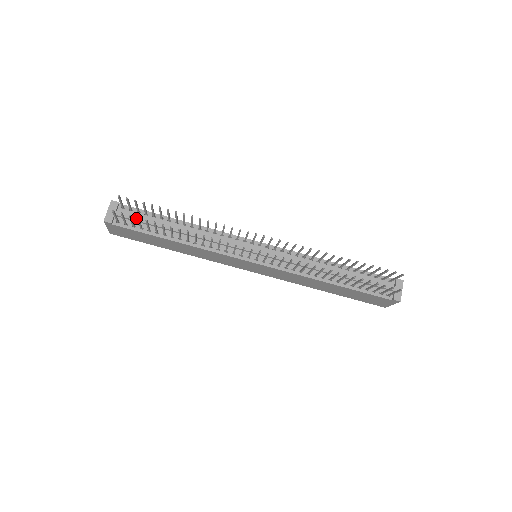
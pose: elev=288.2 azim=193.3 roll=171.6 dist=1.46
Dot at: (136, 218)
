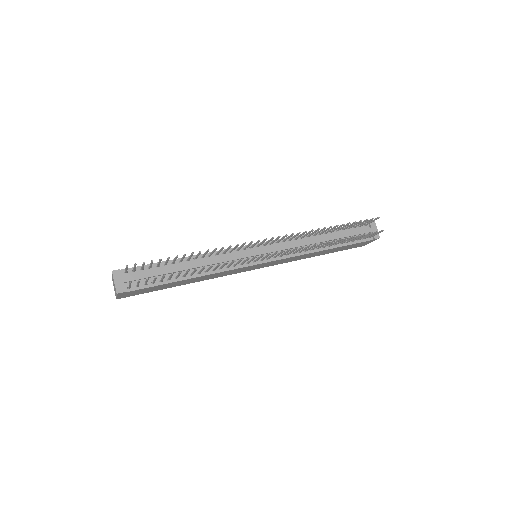
Dot at: (144, 276)
